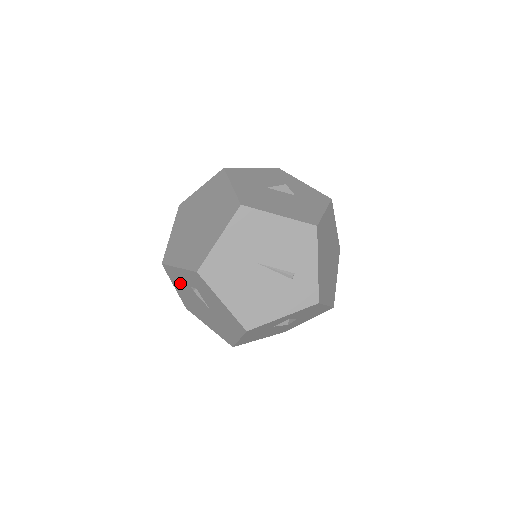
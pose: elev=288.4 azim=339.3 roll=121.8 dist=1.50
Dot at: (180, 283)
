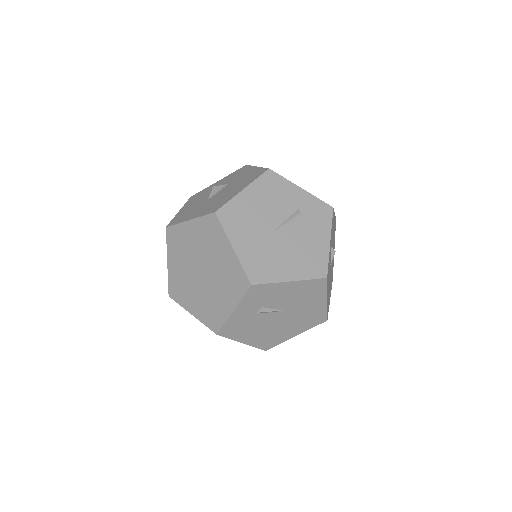
Dot at: (245, 328)
